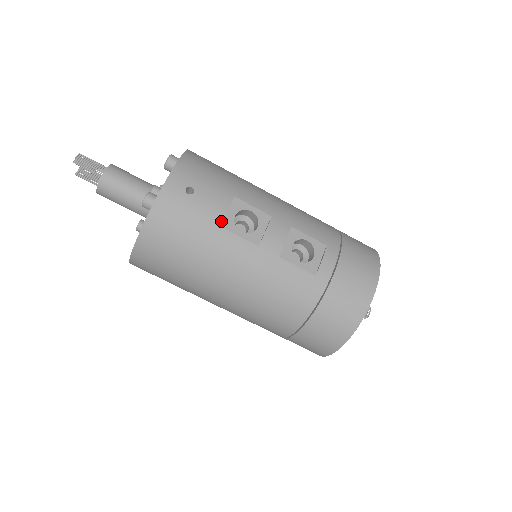
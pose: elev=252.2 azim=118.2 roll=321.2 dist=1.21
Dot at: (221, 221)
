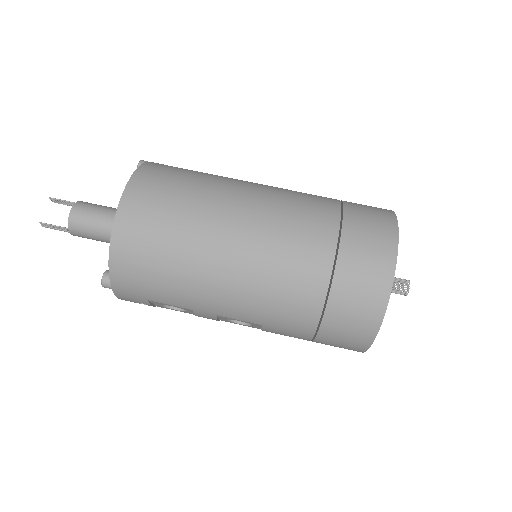
Dot at: occluded
